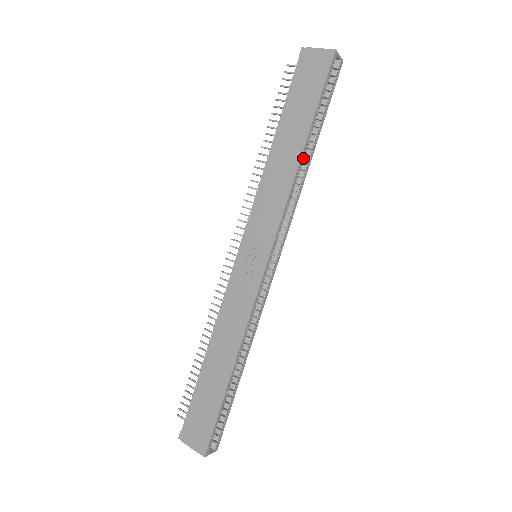
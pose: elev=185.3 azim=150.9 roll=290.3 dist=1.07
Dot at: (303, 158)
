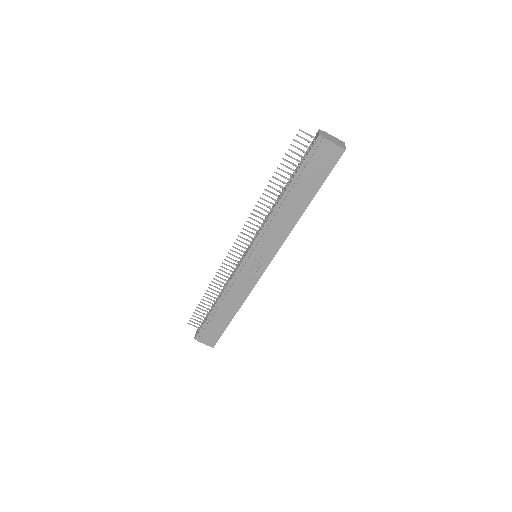
Dot at: (303, 211)
